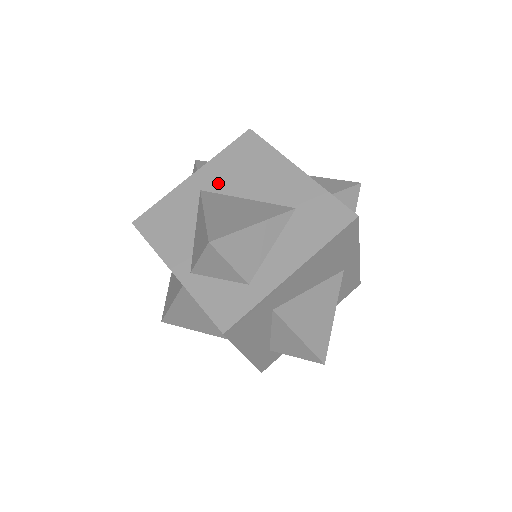
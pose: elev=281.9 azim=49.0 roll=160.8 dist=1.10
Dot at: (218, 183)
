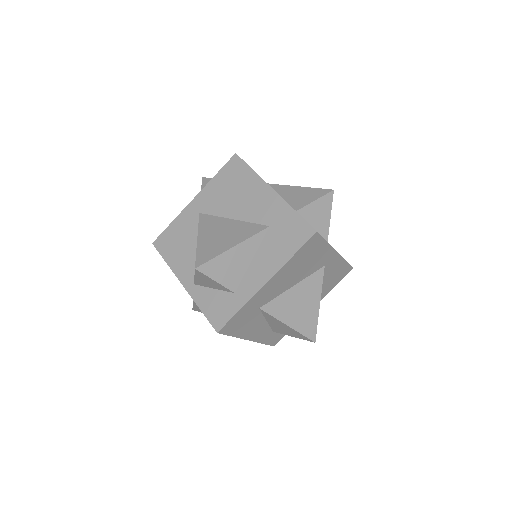
Dot at: (212, 206)
